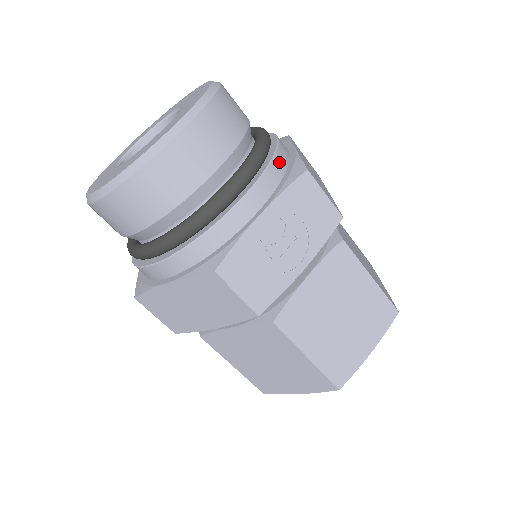
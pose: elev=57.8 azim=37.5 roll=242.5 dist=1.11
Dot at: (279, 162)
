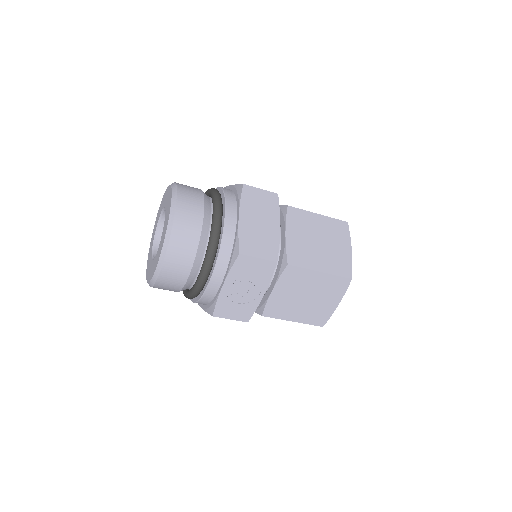
Dot at: (226, 245)
